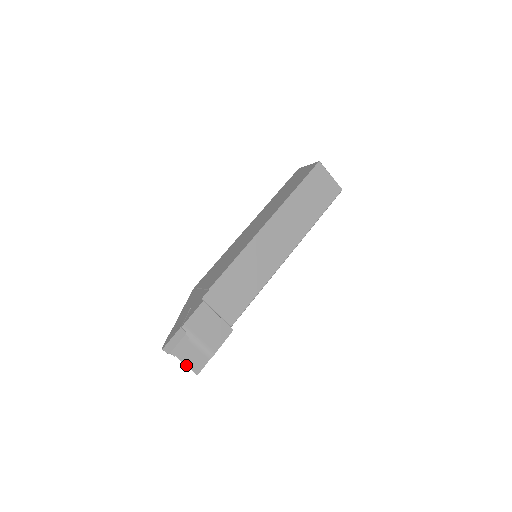
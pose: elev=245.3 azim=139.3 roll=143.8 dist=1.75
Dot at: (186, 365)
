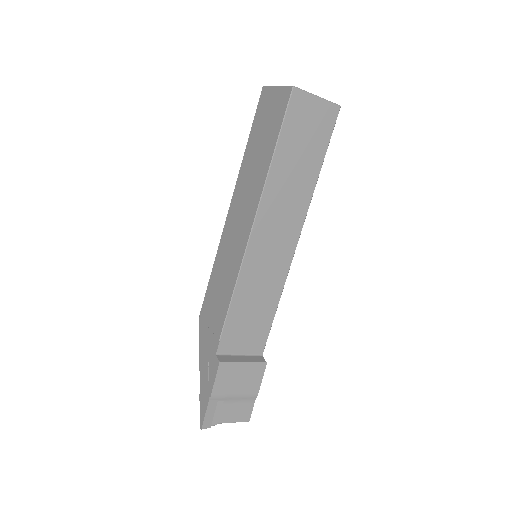
Dot at: (233, 422)
